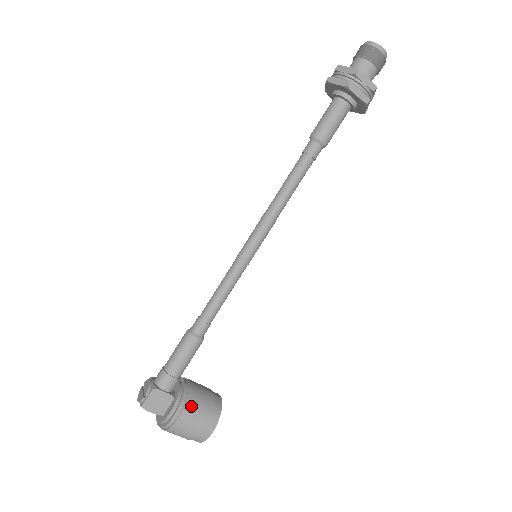
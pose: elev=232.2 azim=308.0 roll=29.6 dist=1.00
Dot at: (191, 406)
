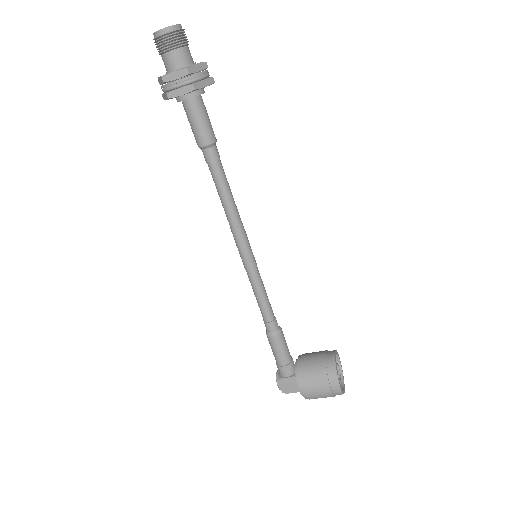
Dot at: (308, 380)
